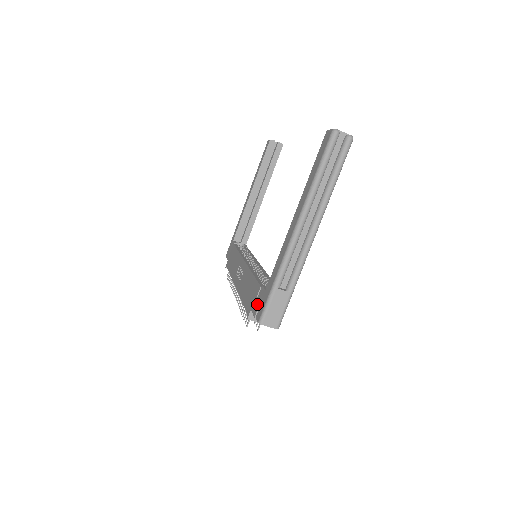
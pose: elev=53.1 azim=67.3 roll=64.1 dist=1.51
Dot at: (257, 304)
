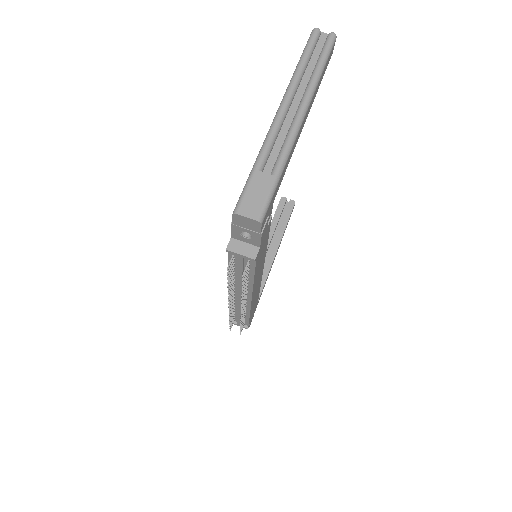
Dot at: occluded
